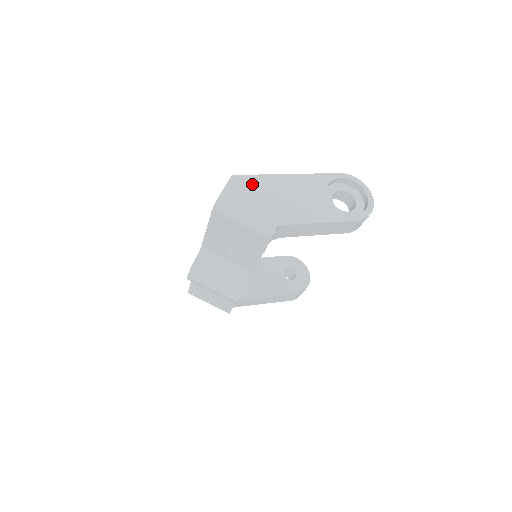
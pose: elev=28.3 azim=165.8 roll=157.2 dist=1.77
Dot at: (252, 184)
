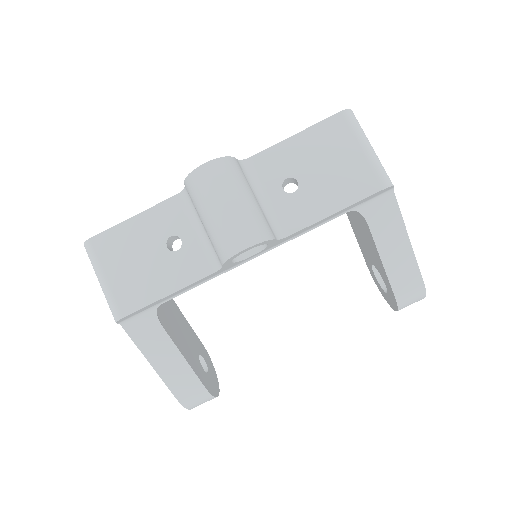
Dot at: occluded
